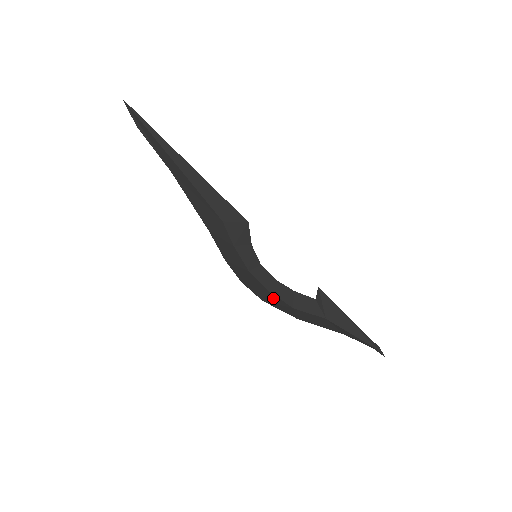
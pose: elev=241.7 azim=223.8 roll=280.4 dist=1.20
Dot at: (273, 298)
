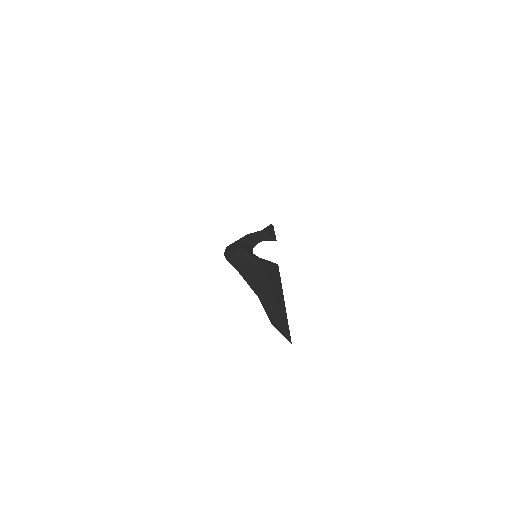
Dot at: occluded
